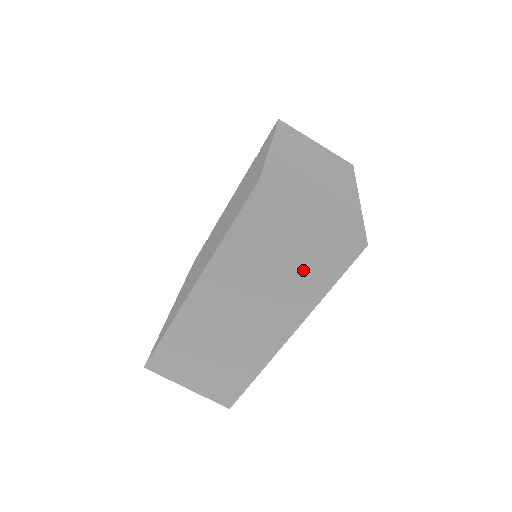
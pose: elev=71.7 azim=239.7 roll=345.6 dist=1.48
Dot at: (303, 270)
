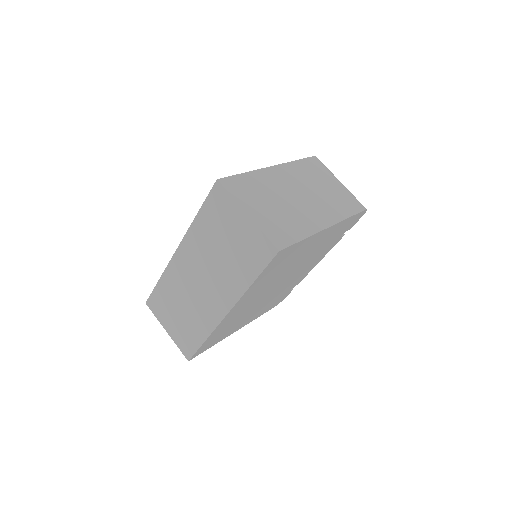
Dot at: (238, 258)
